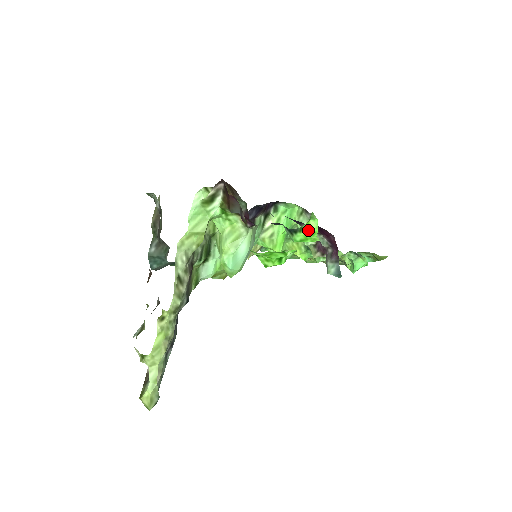
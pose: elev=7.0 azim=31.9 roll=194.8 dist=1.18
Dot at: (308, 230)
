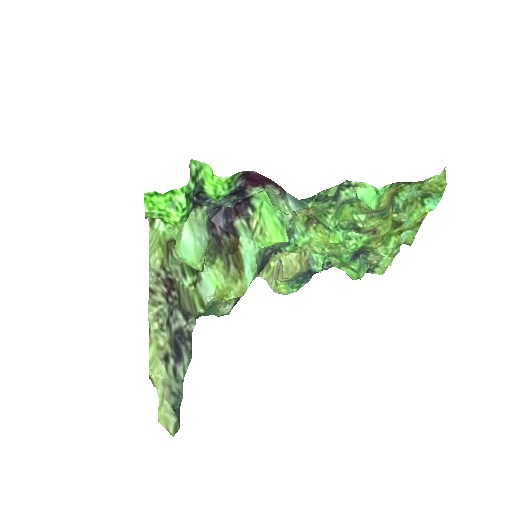
Dot at: (210, 178)
